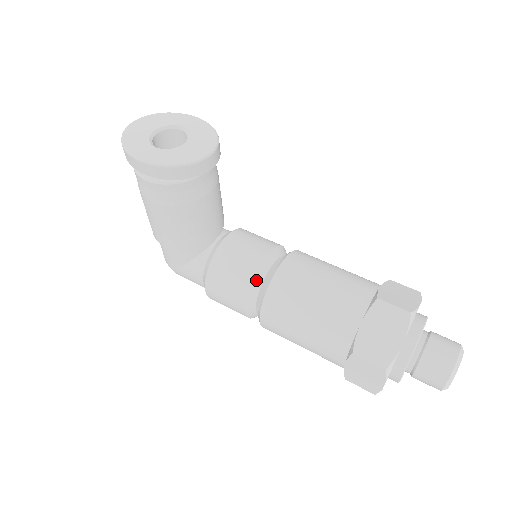
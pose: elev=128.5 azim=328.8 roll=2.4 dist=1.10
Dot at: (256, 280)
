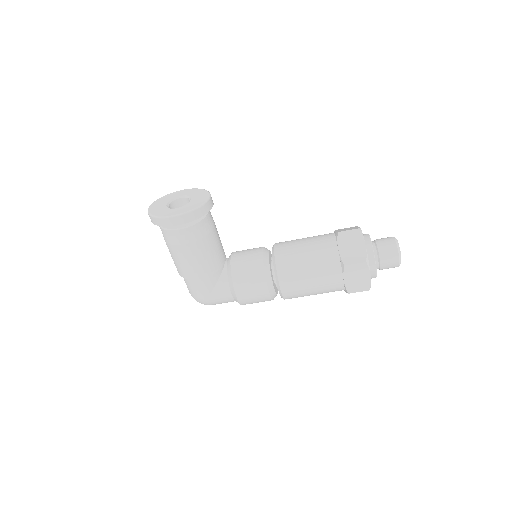
Dot at: (266, 266)
